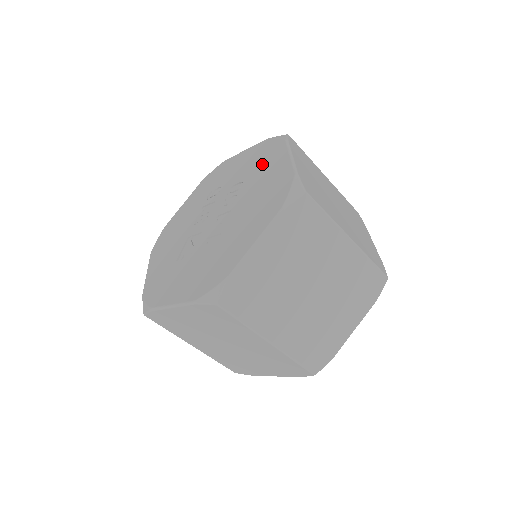
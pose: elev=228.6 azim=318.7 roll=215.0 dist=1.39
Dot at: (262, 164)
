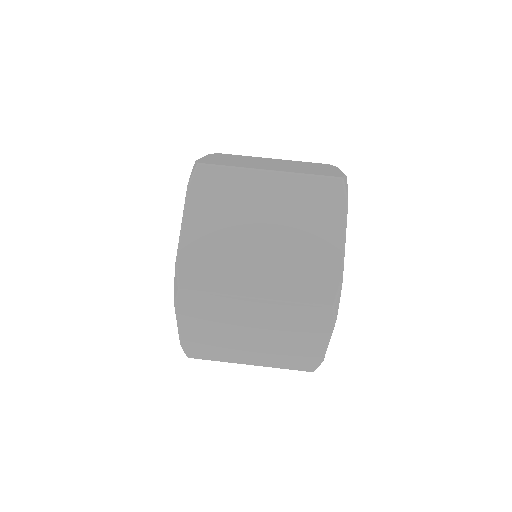
Dot at: occluded
